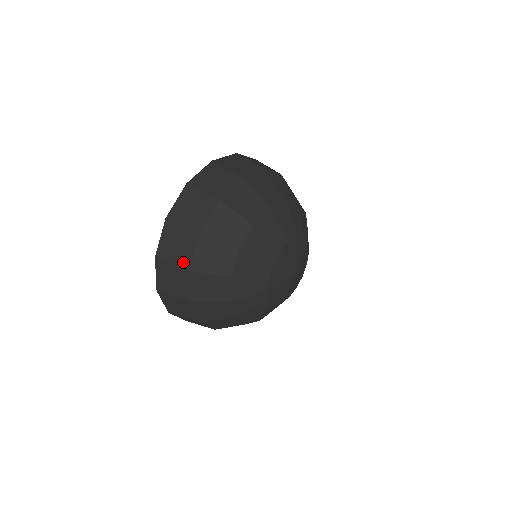
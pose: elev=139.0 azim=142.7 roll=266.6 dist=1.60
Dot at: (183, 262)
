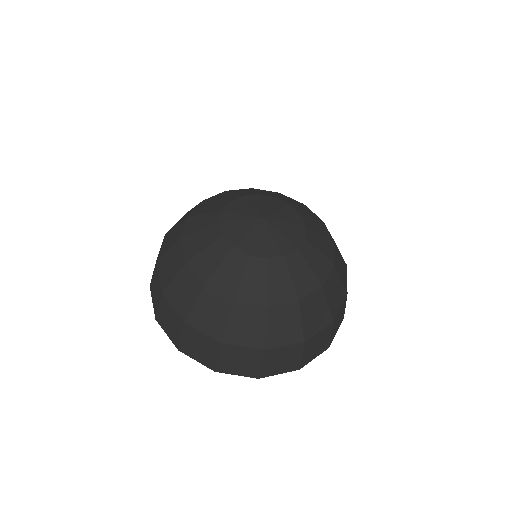
Dot at: occluded
